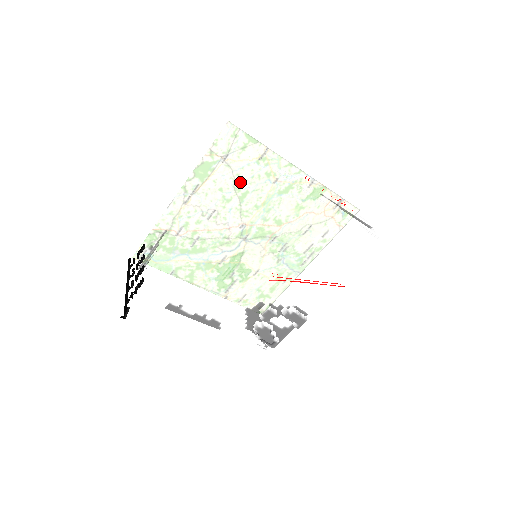
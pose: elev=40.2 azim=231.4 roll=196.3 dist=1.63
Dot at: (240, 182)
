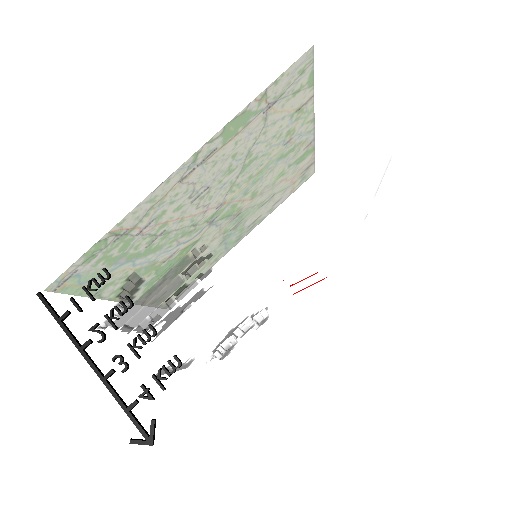
Dot at: (363, 175)
